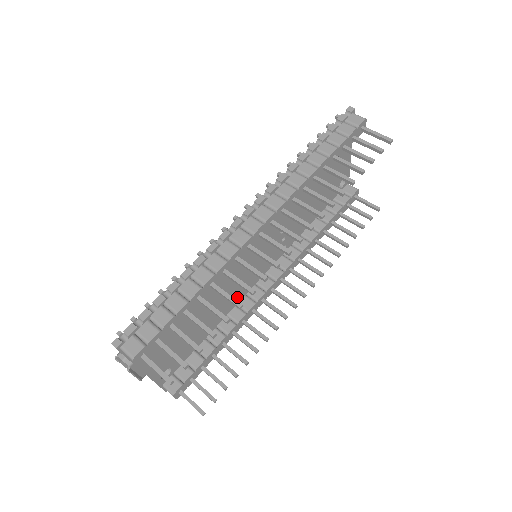
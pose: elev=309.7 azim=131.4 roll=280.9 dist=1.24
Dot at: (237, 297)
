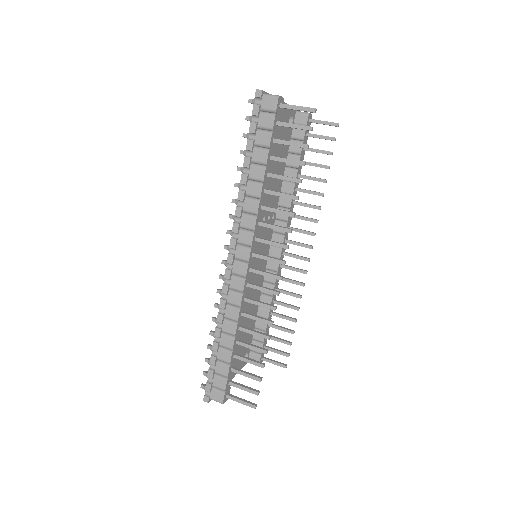
Dot at: (260, 280)
